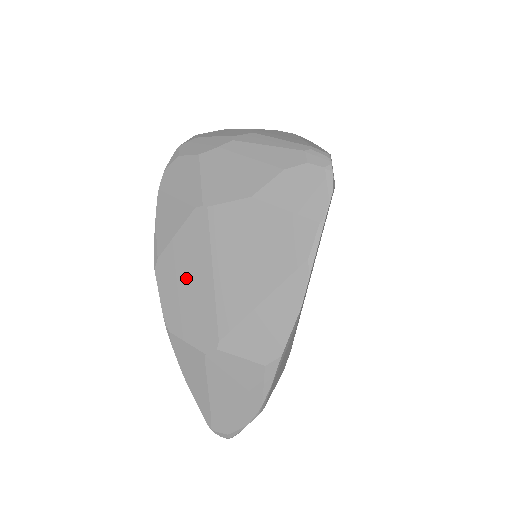
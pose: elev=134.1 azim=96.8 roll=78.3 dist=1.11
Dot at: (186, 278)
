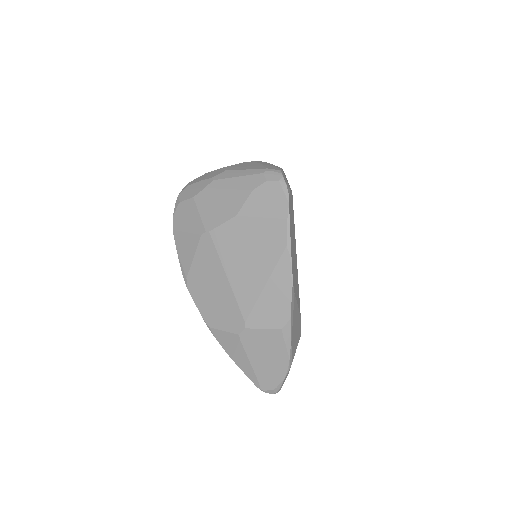
Dot at: (210, 286)
